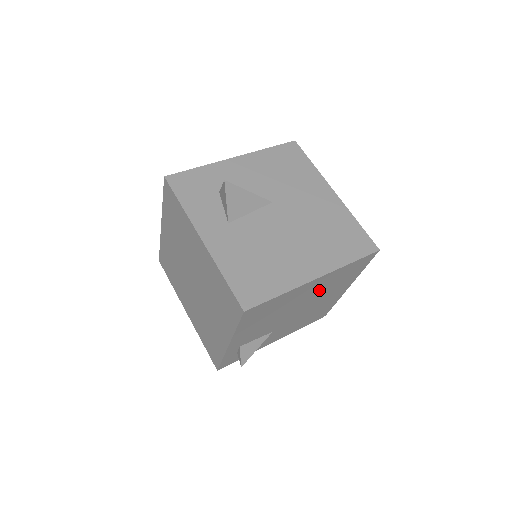
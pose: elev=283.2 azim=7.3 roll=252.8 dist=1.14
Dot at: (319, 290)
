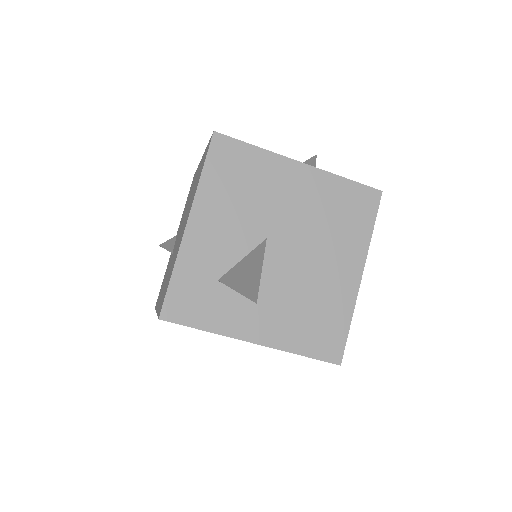
Dot at: occluded
